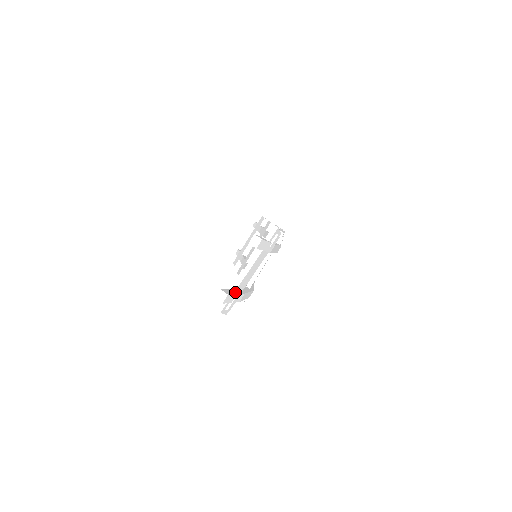
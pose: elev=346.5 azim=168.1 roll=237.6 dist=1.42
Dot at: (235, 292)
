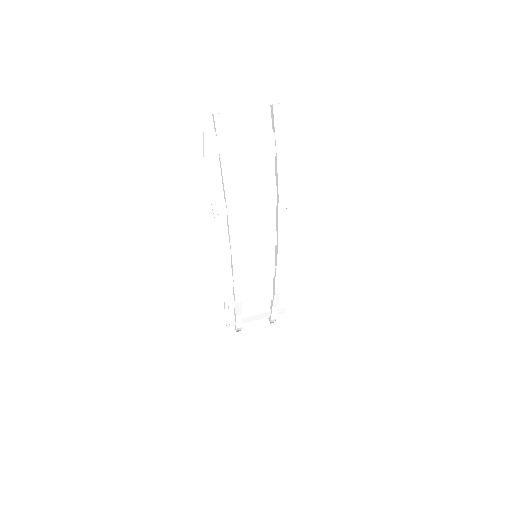
Dot at: (228, 136)
